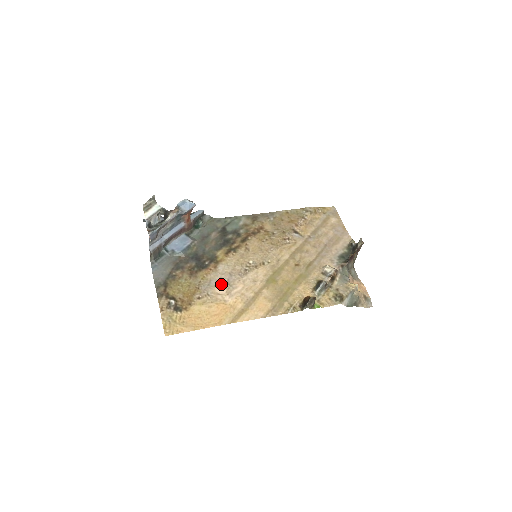
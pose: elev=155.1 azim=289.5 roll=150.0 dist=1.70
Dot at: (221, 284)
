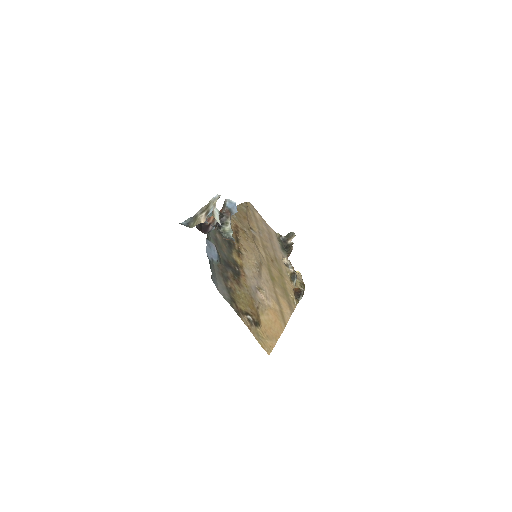
Dot at: (257, 289)
